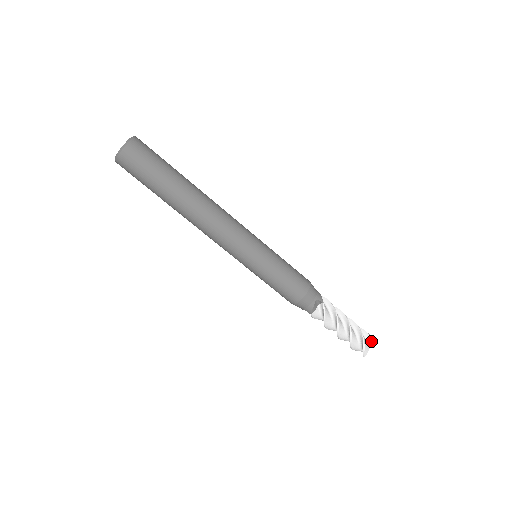
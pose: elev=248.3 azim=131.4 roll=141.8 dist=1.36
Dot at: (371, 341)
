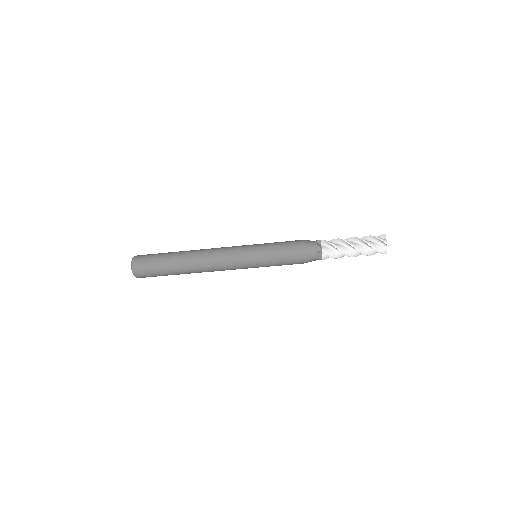
Dot at: (383, 242)
